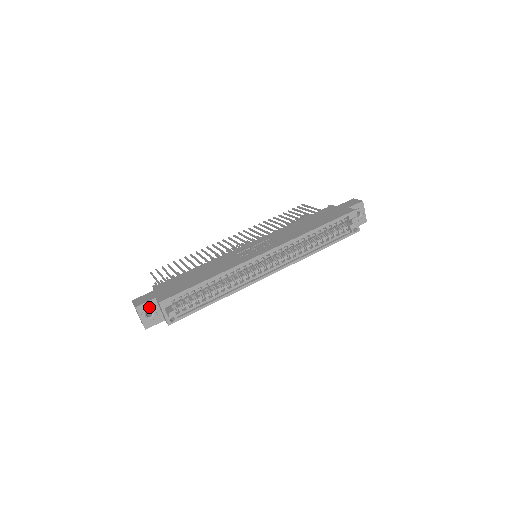
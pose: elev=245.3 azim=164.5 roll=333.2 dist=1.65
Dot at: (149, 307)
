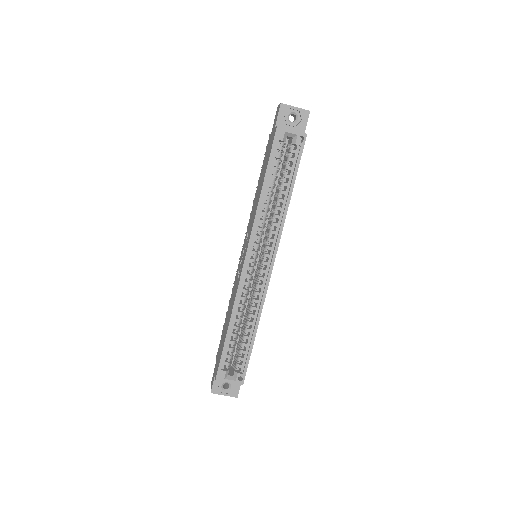
Dot at: (220, 383)
